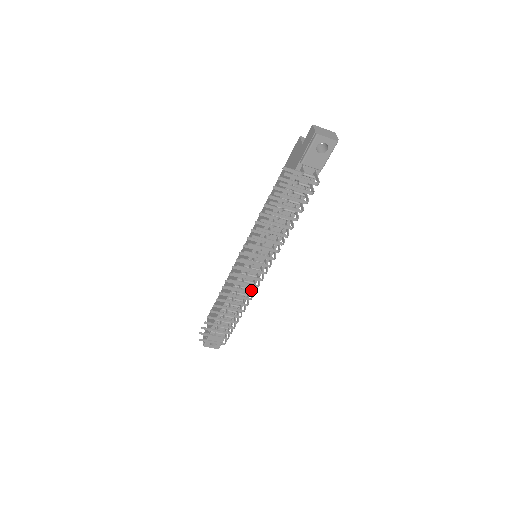
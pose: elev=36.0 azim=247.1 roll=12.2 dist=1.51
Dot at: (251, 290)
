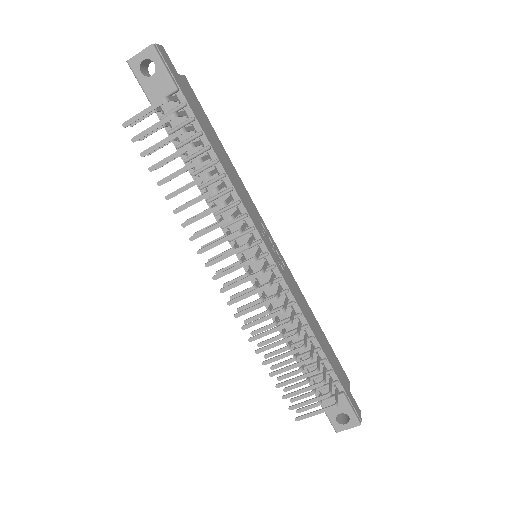
Dot at: (284, 301)
